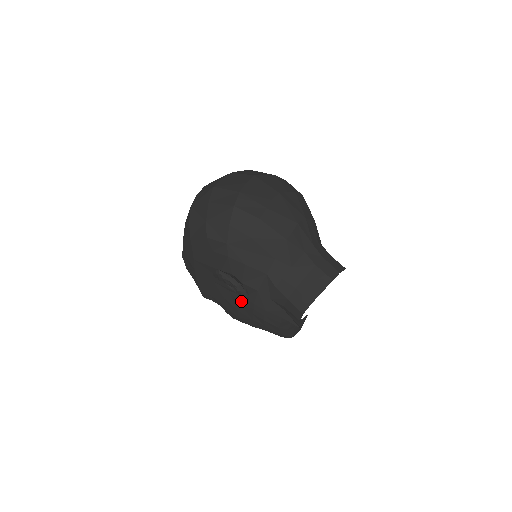
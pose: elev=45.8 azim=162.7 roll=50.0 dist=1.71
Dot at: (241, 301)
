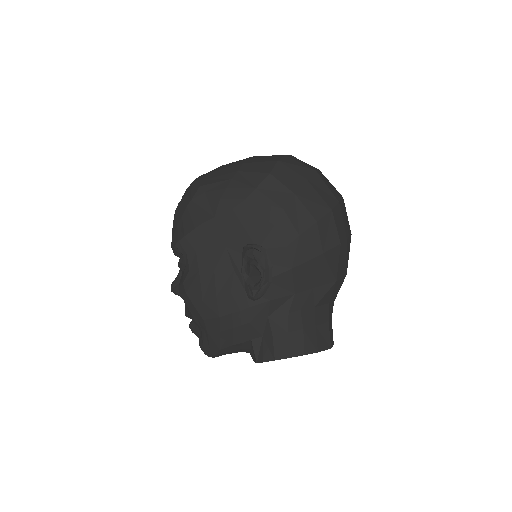
Dot at: (237, 292)
